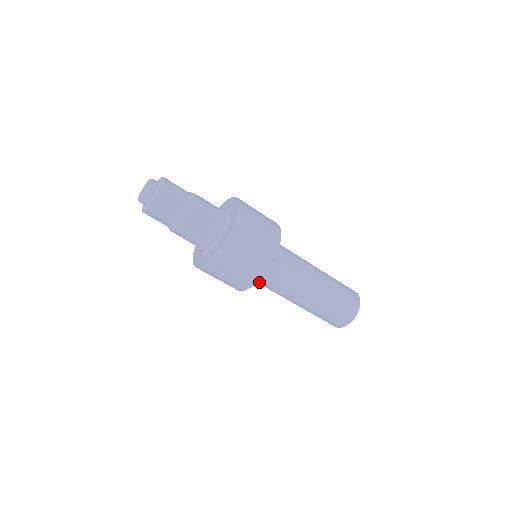
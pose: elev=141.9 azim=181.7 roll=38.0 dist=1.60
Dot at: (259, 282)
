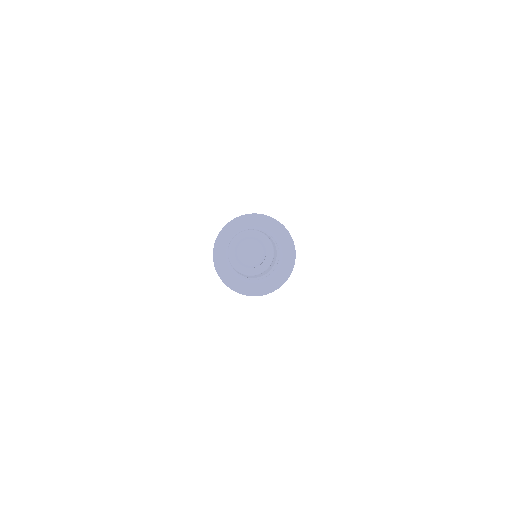
Dot at: occluded
